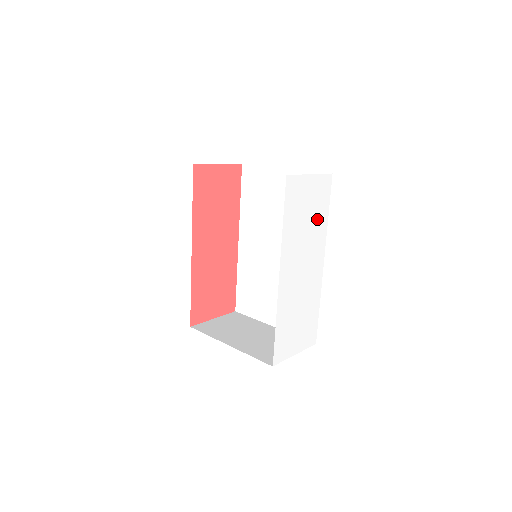
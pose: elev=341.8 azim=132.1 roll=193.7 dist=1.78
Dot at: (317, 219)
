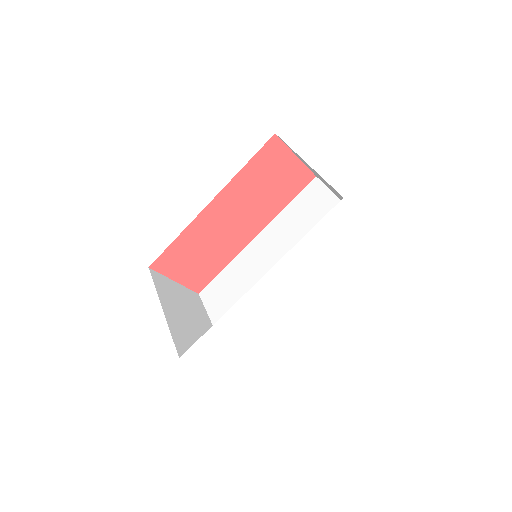
Dot at: (336, 268)
